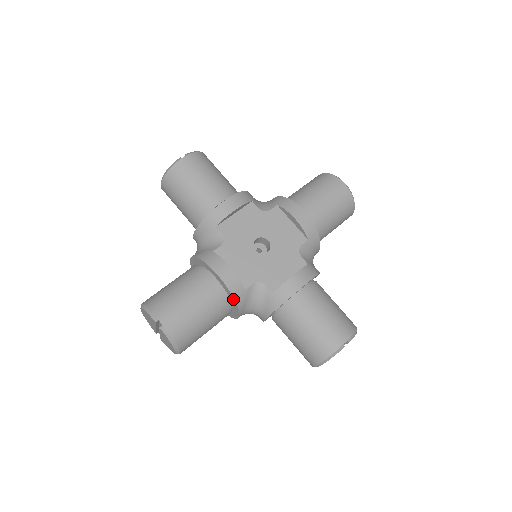
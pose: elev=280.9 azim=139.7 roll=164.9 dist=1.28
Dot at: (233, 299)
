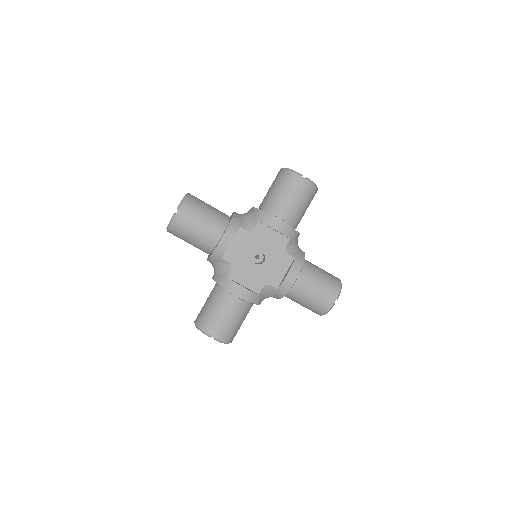
Dot at: (253, 303)
